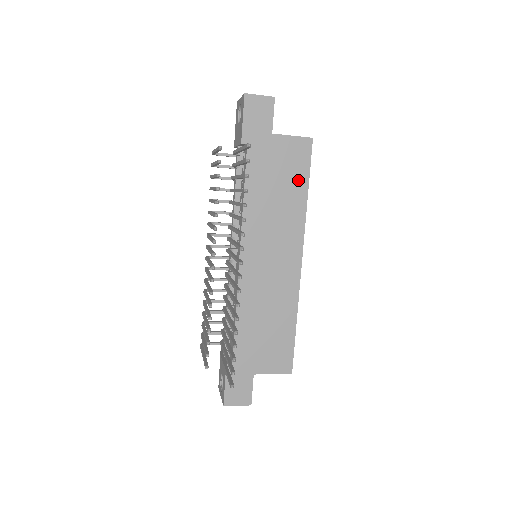
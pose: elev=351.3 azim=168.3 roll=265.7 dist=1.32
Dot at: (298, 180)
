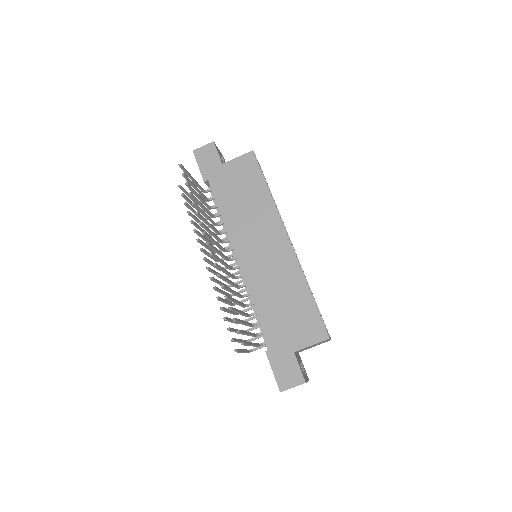
Dot at: (256, 183)
